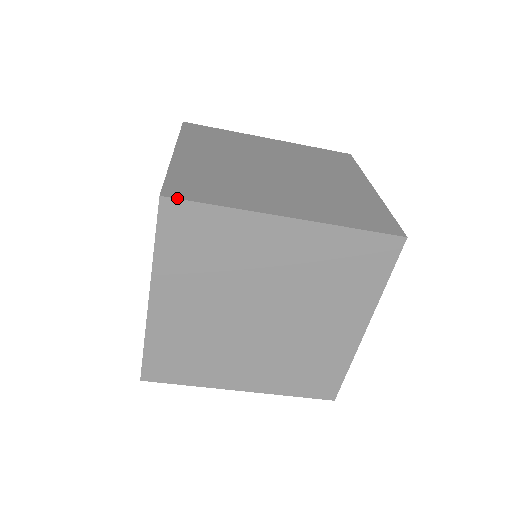
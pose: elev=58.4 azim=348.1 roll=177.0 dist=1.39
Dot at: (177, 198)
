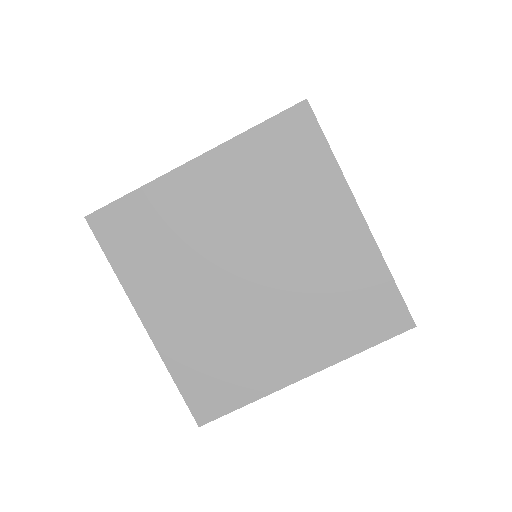
Dot at: occluded
